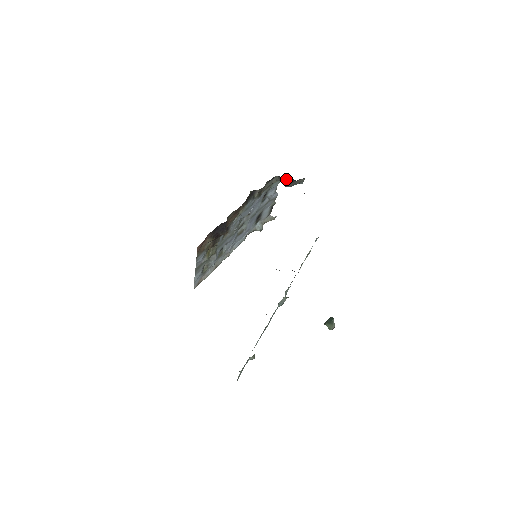
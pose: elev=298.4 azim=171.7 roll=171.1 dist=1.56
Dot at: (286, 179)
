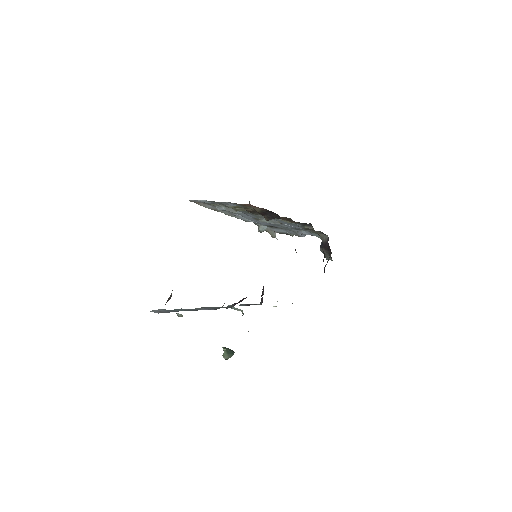
Dot at: (329, 246)
